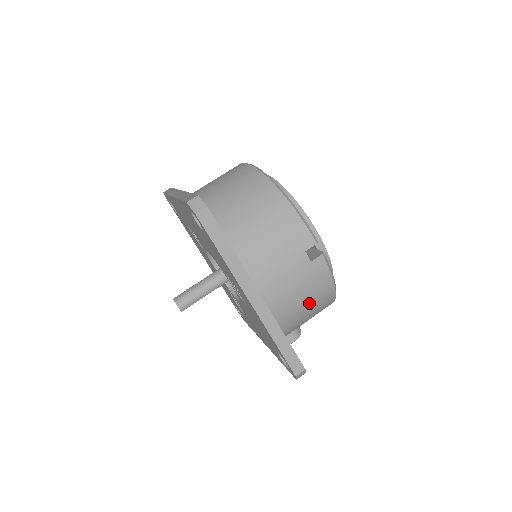
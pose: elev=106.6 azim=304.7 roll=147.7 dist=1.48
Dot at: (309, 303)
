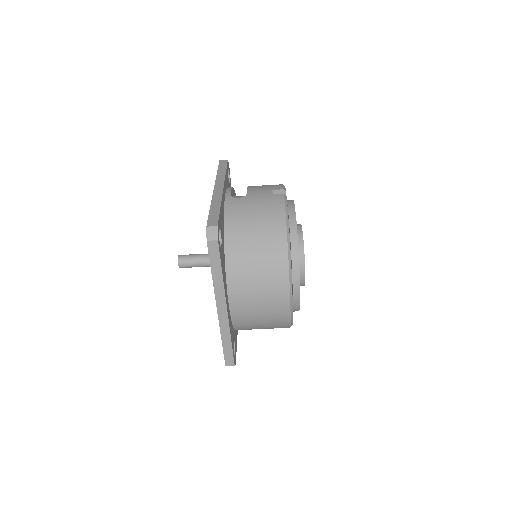
Dot at: occluded
